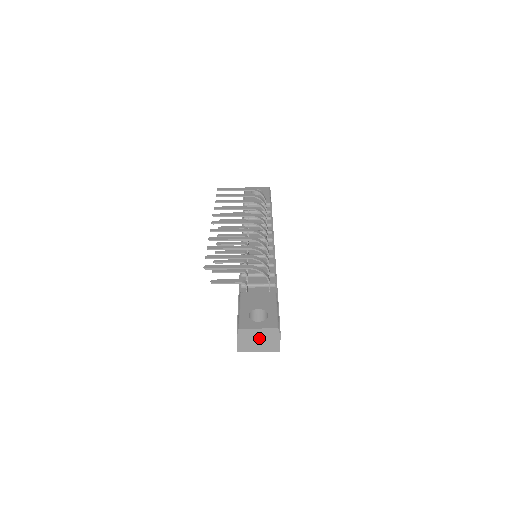
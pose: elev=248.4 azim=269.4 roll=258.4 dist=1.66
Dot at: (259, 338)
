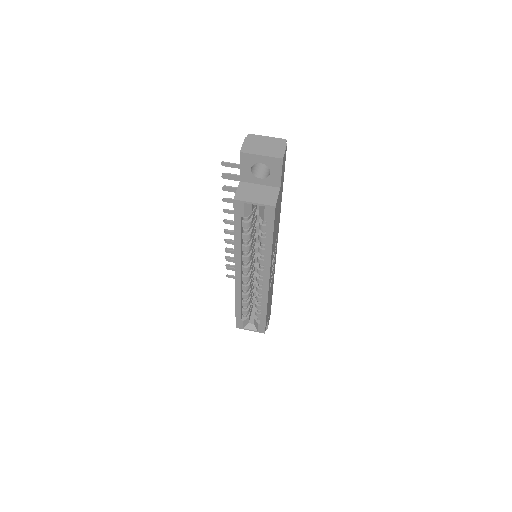
Dot at: (265, 144)
